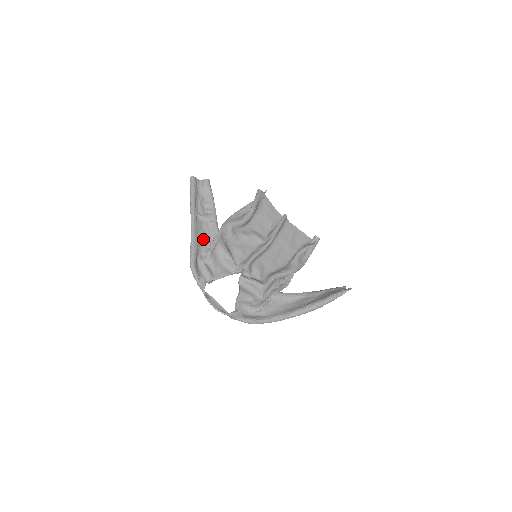
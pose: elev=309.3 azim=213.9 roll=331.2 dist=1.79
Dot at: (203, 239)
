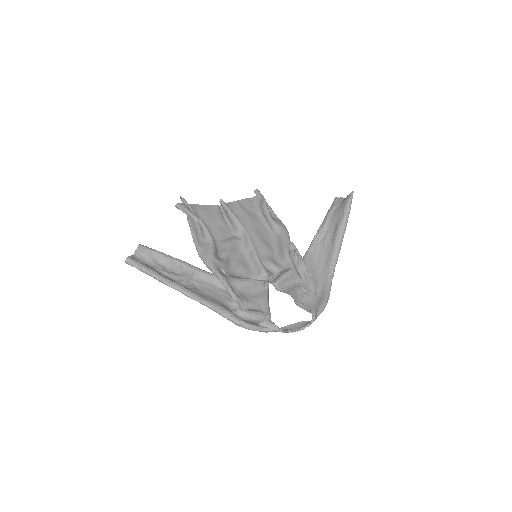
Dot at: (213, 296)
